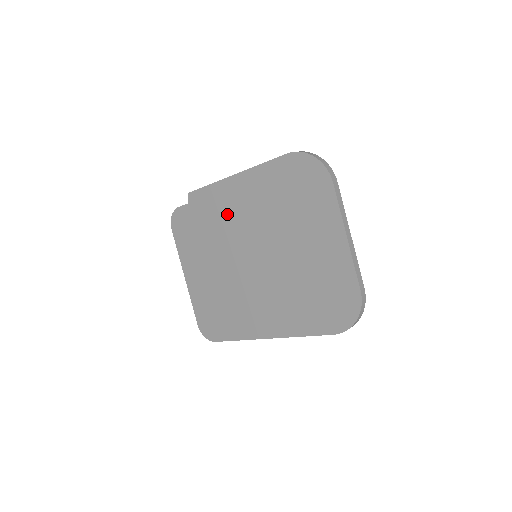
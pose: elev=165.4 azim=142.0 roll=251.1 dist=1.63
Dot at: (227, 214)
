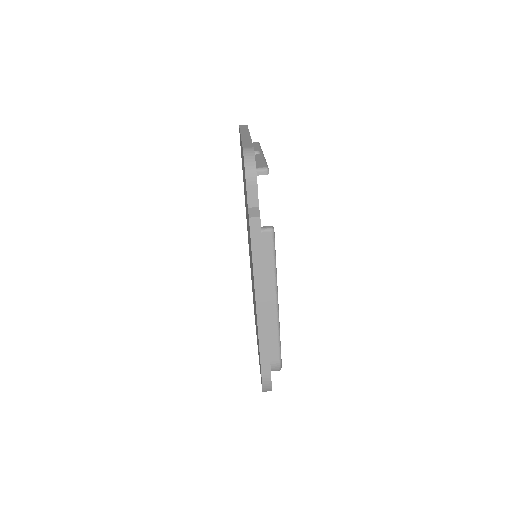
Dot at: (251, 260)
